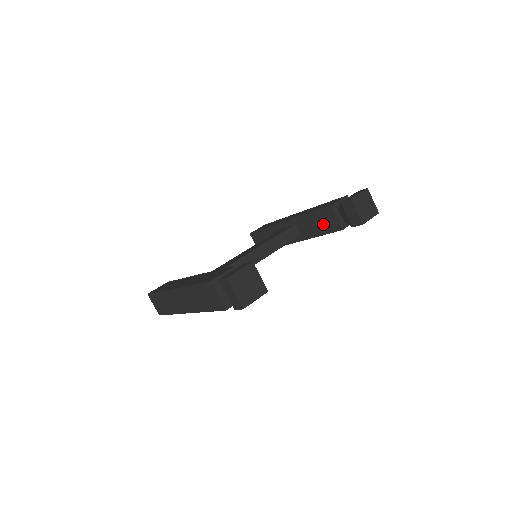
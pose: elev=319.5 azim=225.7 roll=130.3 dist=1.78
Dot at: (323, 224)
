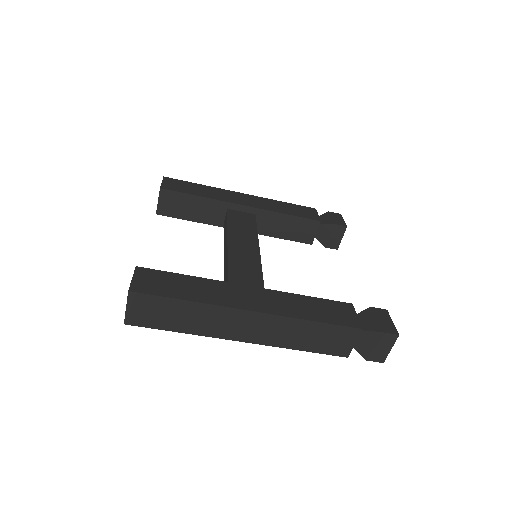
Dot at: (295, 231)
